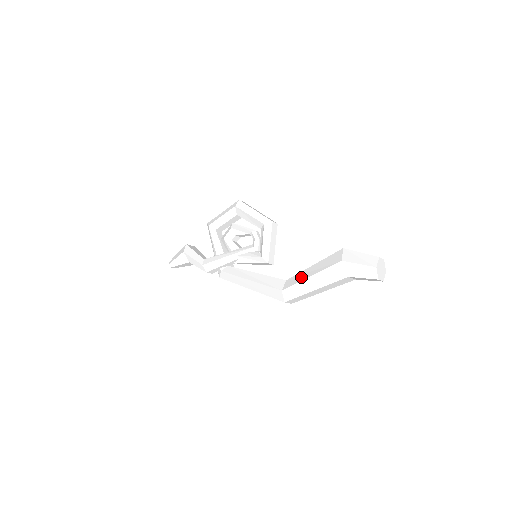
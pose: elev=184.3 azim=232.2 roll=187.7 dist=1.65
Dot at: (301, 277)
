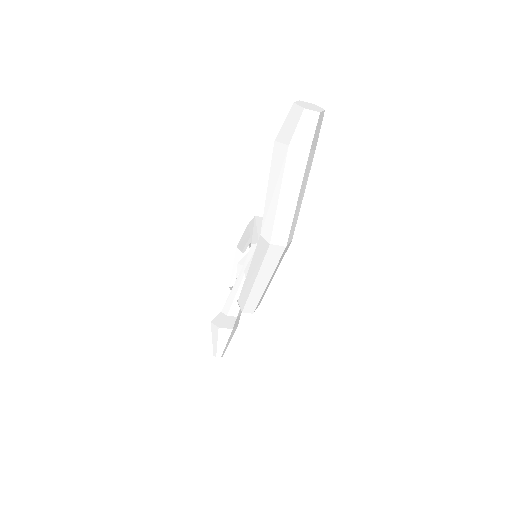
Dot at: occluded
